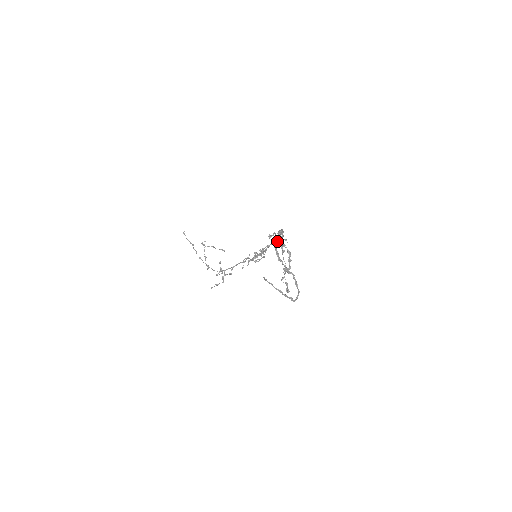
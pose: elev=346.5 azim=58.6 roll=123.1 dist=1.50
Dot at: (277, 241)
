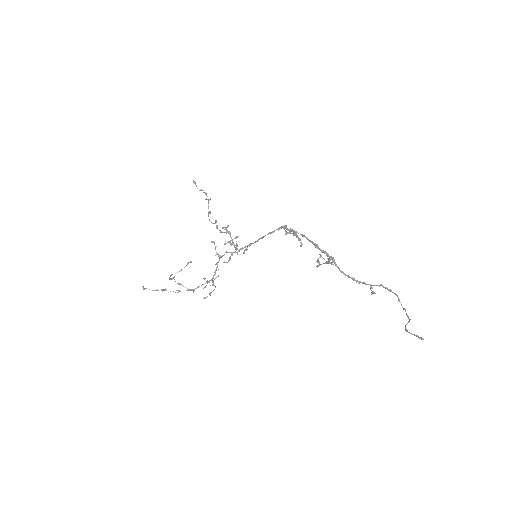
Dot at: occluded
